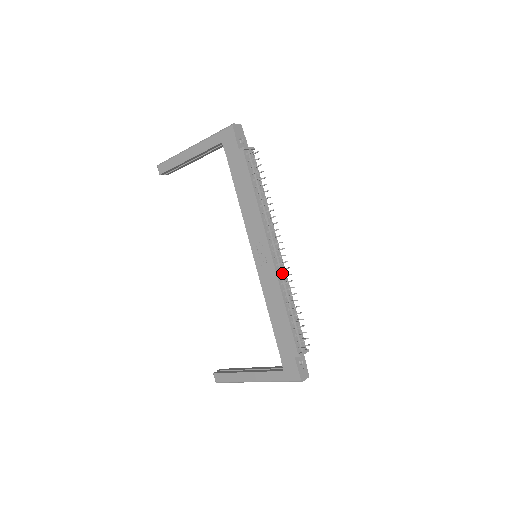
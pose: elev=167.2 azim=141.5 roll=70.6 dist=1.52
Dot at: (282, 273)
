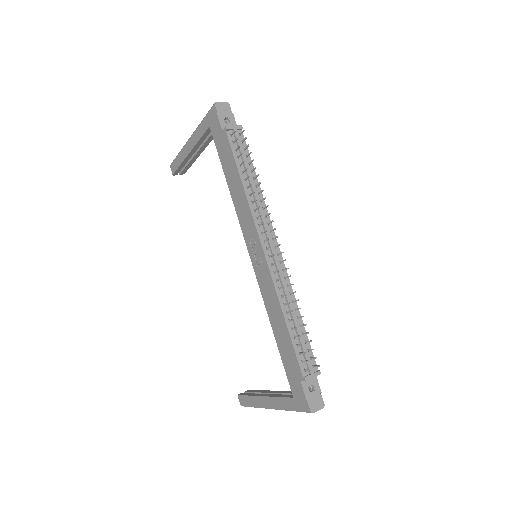
Dot at: (279, 275)
